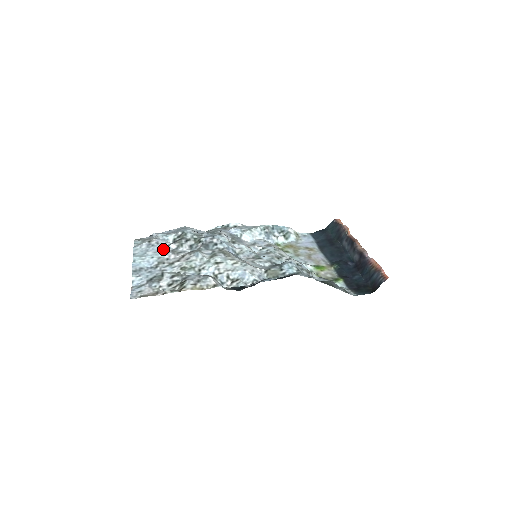
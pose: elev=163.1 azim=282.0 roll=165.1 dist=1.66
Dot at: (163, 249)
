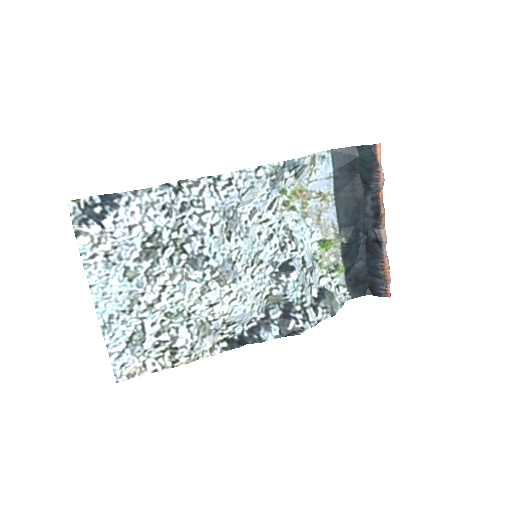
Dot at: (132, 274)
